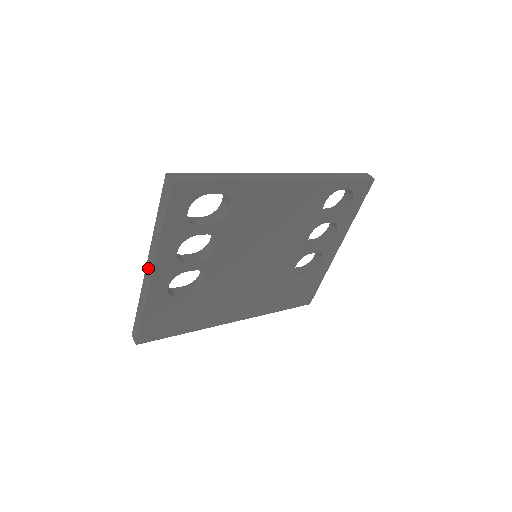
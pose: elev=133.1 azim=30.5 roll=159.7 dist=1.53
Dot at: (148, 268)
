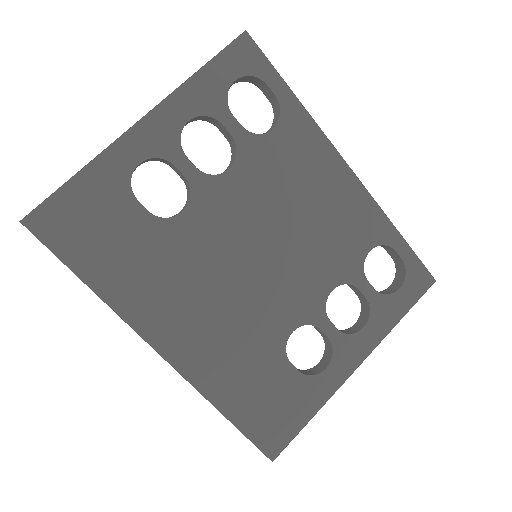
Dot at: occluded
